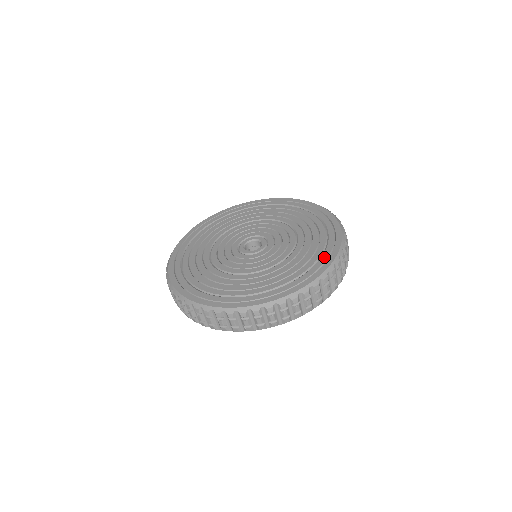
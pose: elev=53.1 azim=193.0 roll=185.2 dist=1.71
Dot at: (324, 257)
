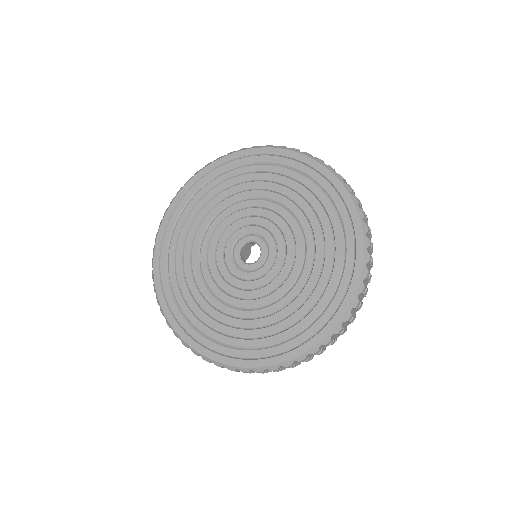
Dot at: (348, 270)
